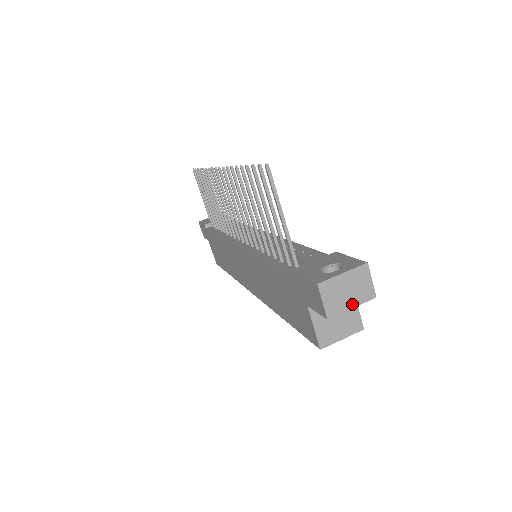
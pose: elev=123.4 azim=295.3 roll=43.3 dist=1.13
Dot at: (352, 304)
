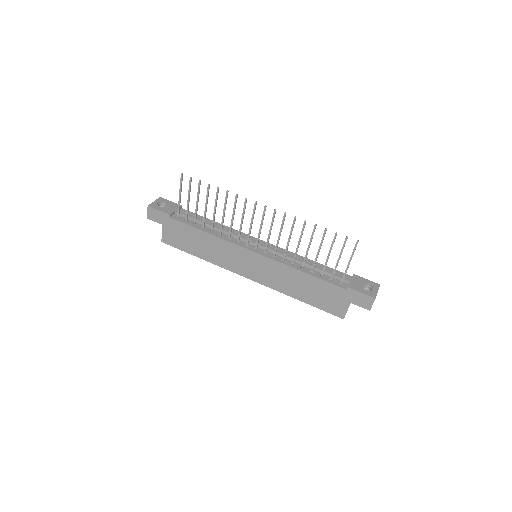
Dot at: occluded
